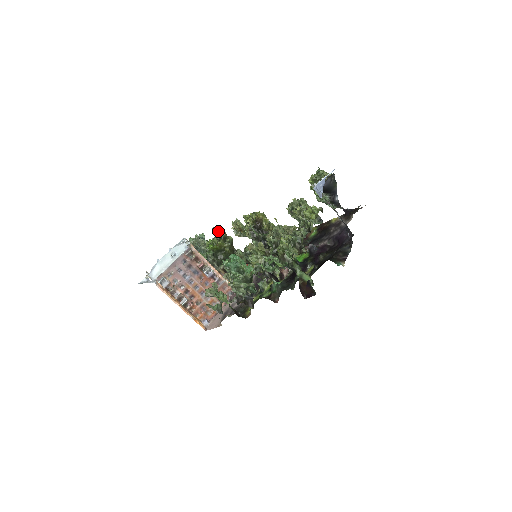
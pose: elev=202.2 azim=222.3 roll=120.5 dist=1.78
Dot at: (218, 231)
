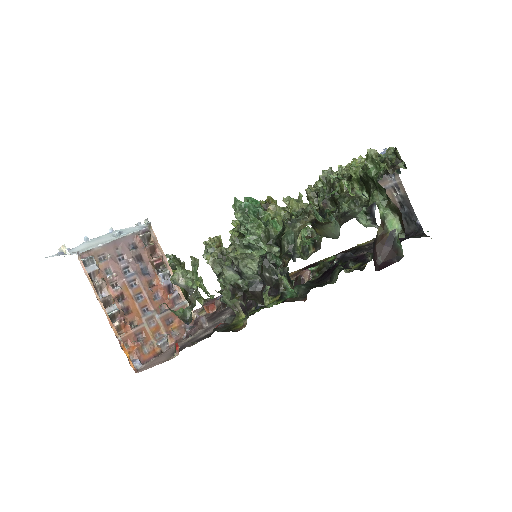
Dot at: (174, 259)
